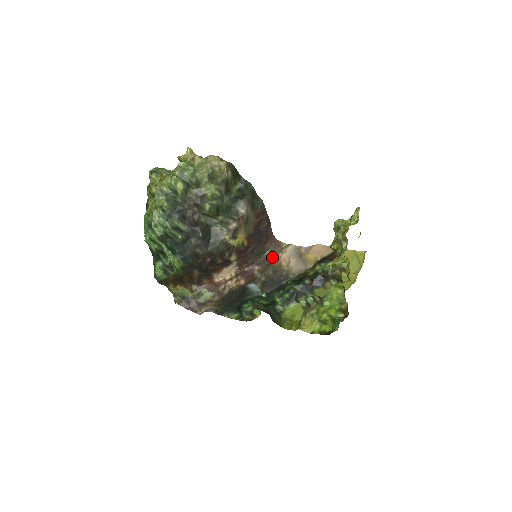
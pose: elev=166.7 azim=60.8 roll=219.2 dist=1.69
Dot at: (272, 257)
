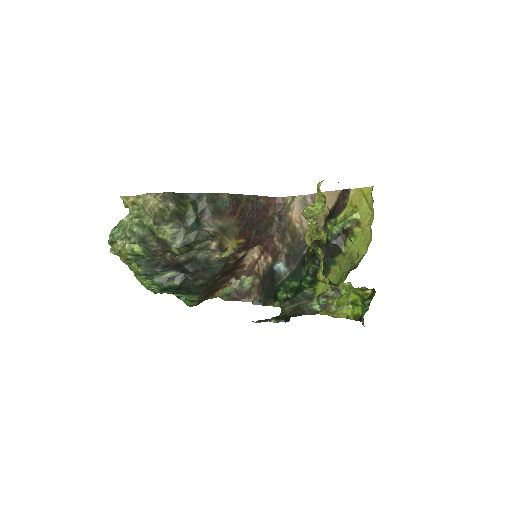
Dot at: (284, 220)
